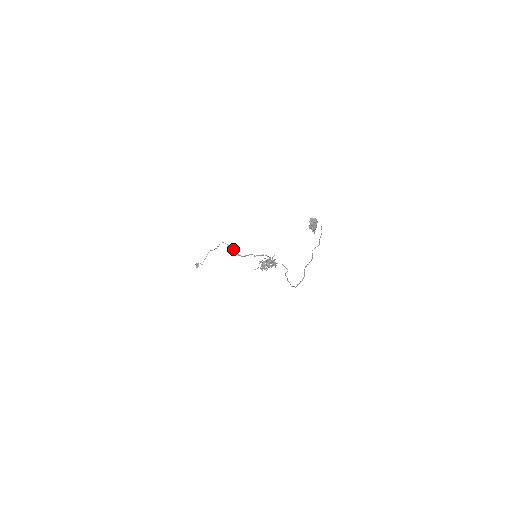
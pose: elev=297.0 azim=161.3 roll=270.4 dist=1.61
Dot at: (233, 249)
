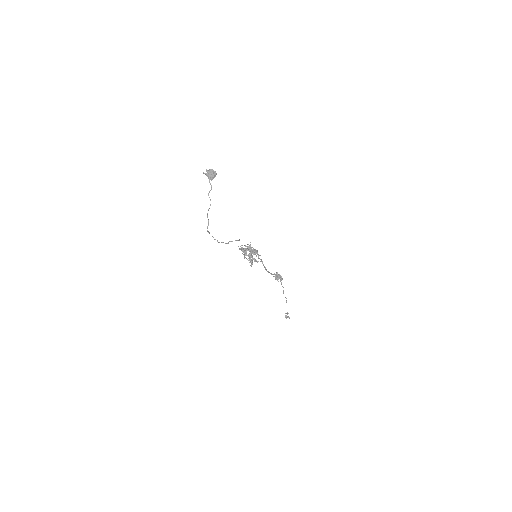
Dot at: (275, 274)
